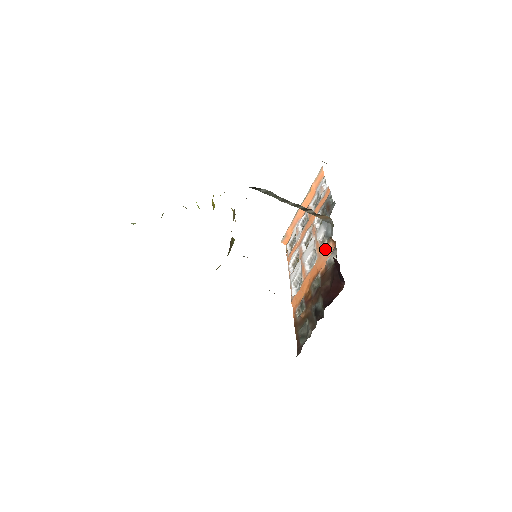
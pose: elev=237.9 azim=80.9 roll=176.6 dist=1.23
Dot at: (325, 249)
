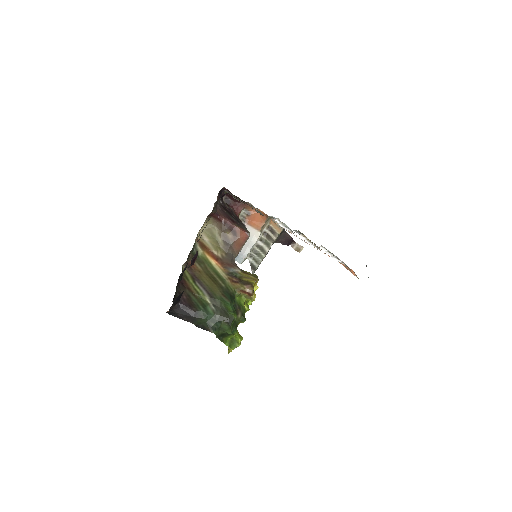
Dot at: occluded
